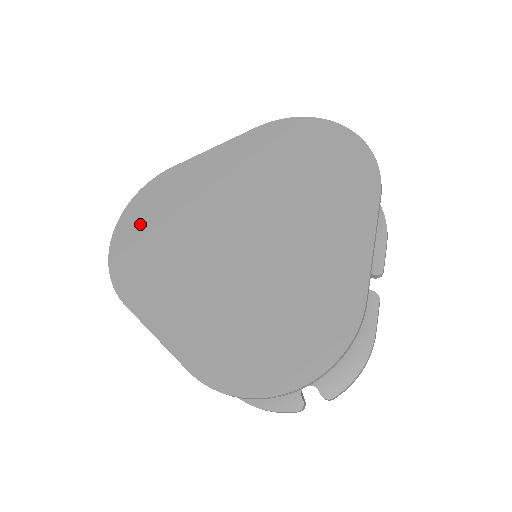
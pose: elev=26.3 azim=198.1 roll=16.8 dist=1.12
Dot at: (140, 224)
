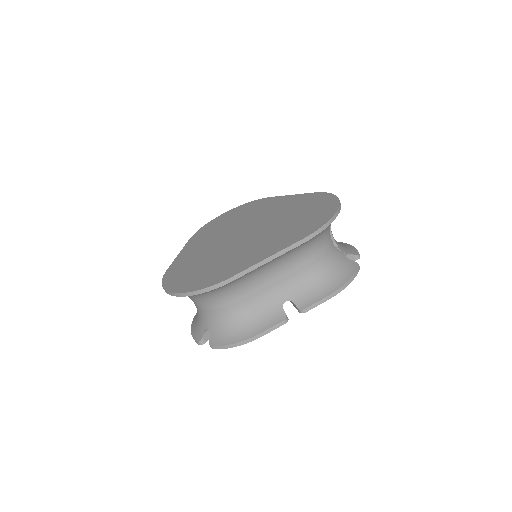
Dot at: (185, 279)
